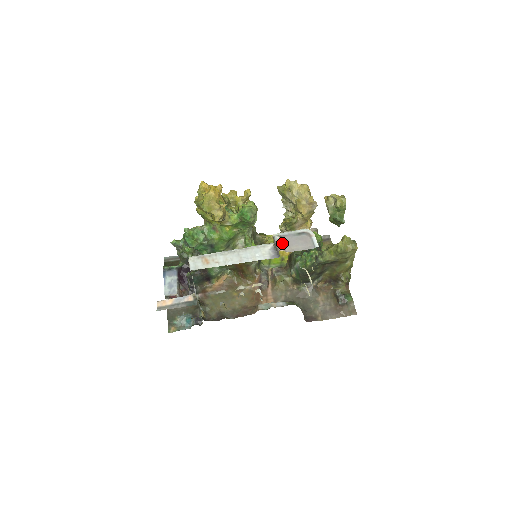
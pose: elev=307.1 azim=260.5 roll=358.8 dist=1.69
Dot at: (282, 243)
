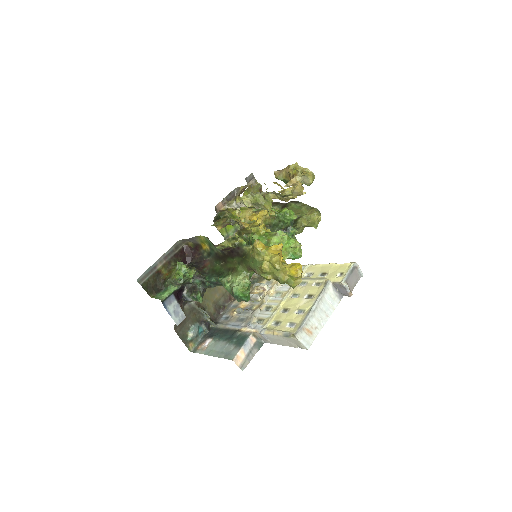
Dot at: (349, 287)
